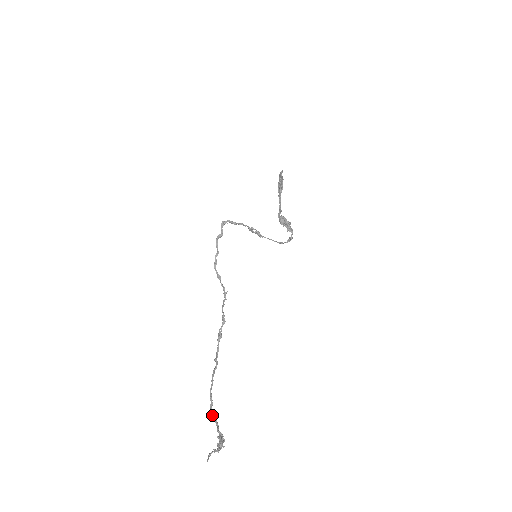
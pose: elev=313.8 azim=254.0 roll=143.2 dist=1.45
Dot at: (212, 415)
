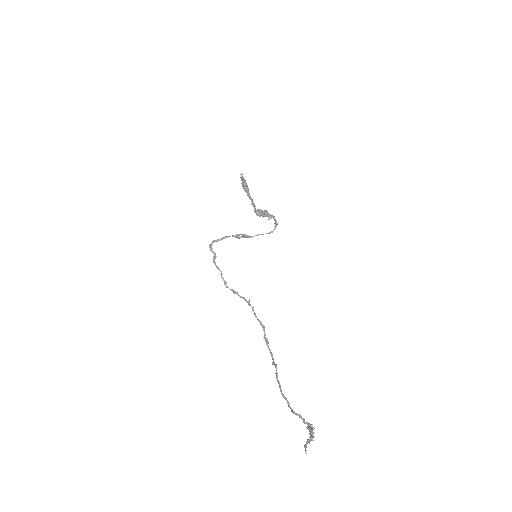
Dot at: (293, 412)
